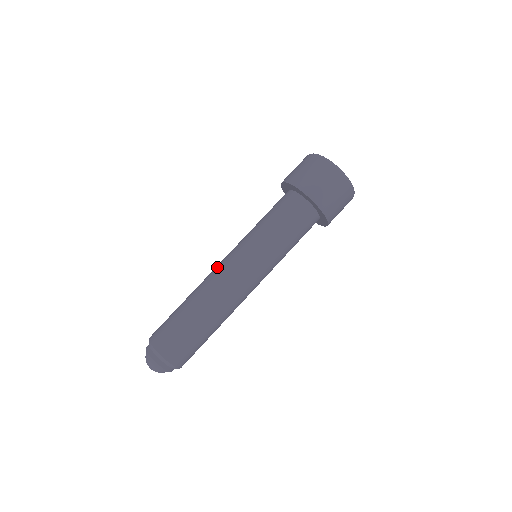
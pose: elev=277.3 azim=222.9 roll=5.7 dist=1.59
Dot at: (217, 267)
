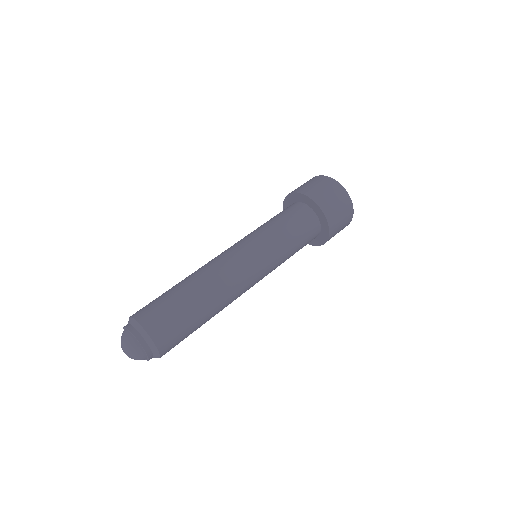
Dot at: occluded
